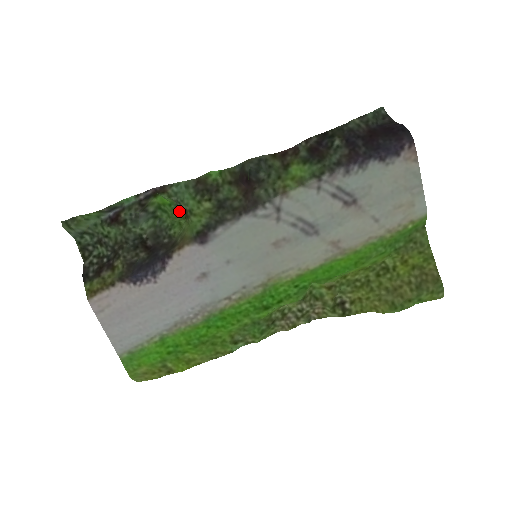
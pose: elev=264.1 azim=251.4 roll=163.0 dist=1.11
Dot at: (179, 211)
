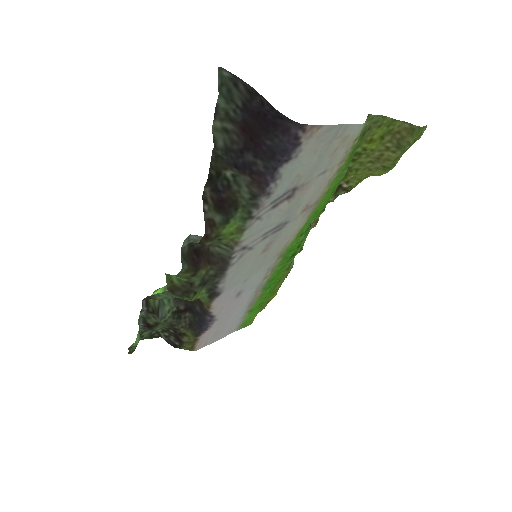
Dot at: occluded
